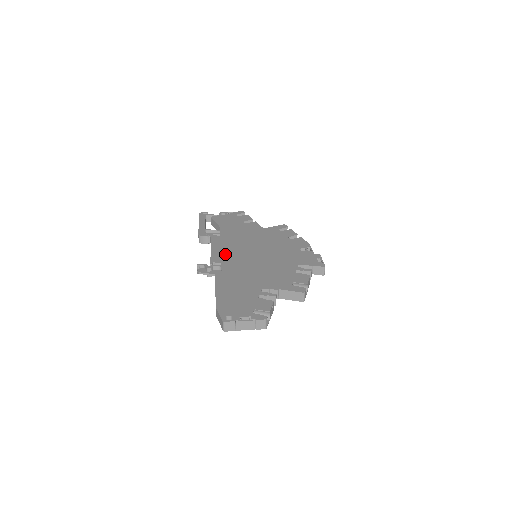
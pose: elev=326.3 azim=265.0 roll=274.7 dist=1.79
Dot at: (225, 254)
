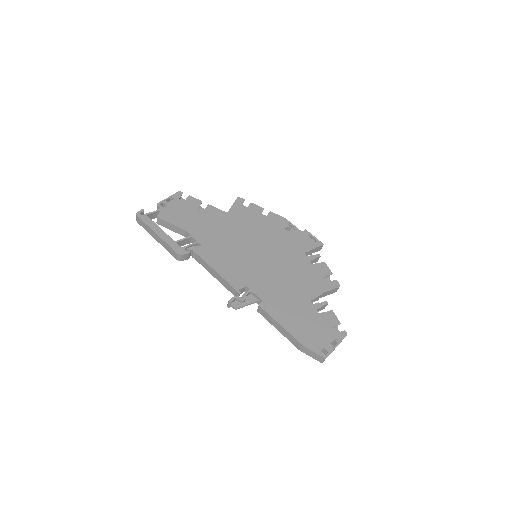
Dot at: (237, 272)
